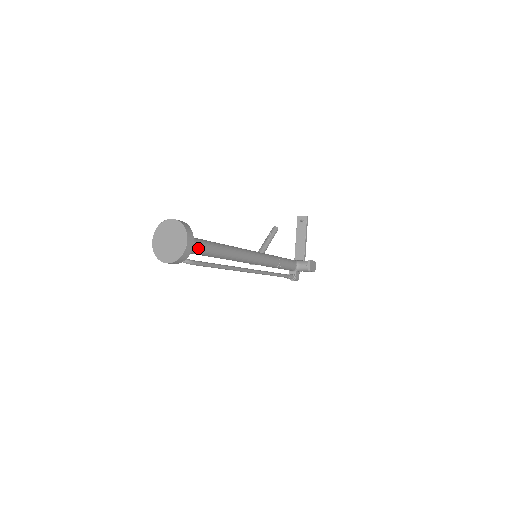
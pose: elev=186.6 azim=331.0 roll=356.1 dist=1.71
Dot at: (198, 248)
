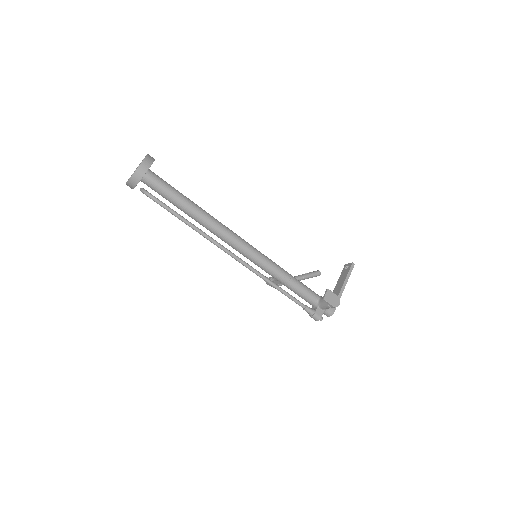
Dot at: (164, 188)
